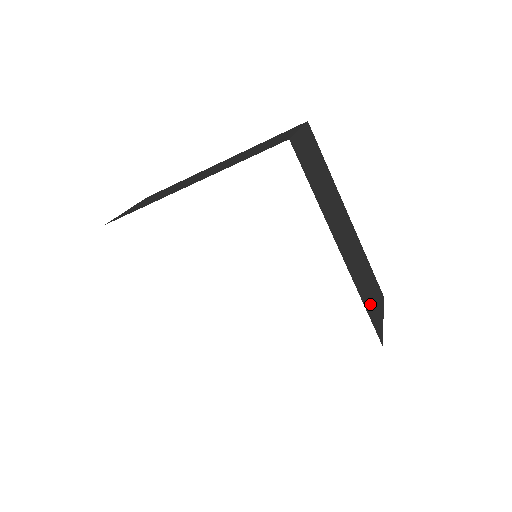
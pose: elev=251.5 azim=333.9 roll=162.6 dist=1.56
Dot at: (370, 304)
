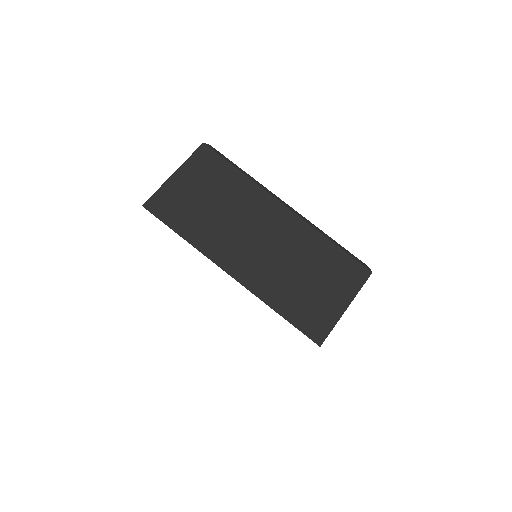
Dot at: occluded
